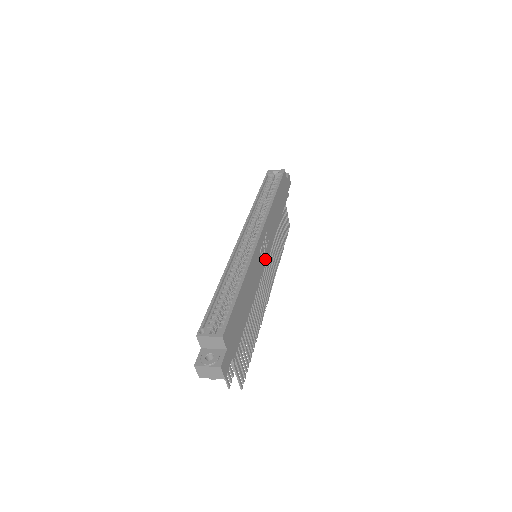
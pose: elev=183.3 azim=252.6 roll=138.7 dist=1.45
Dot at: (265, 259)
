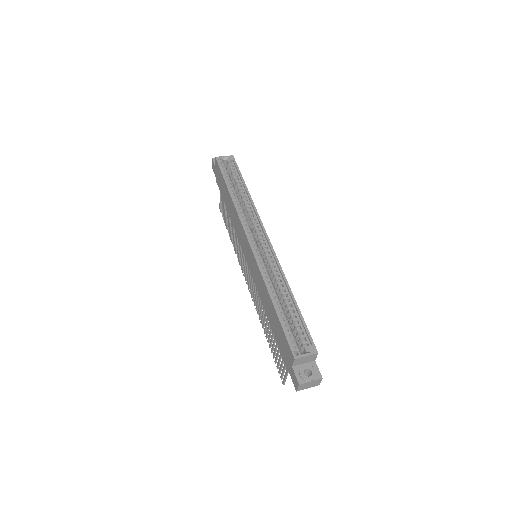
Dot at: occluded
